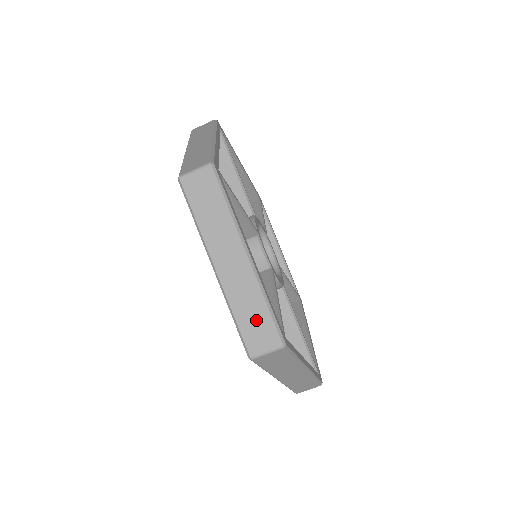
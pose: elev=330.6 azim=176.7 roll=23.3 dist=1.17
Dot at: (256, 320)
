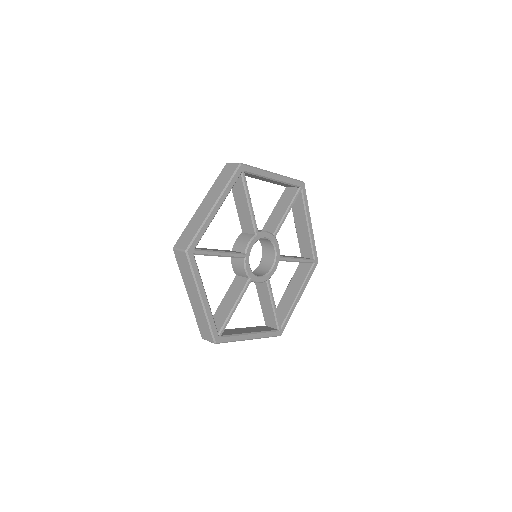
Dot at: (190, 233)
